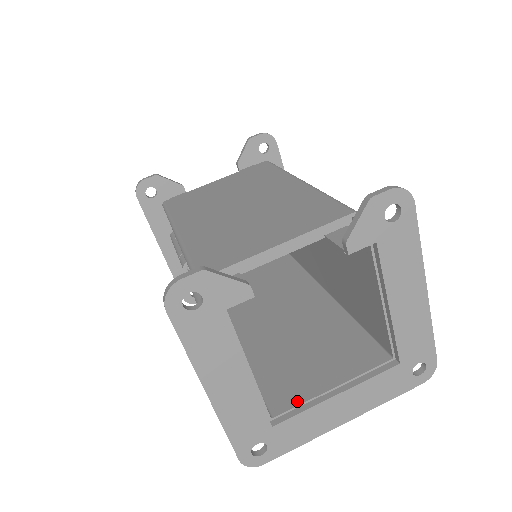
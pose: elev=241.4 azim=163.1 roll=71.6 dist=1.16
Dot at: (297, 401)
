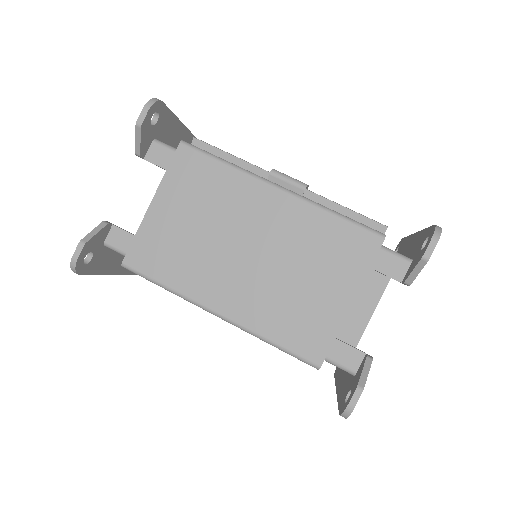
Dot at: (355, 331)
